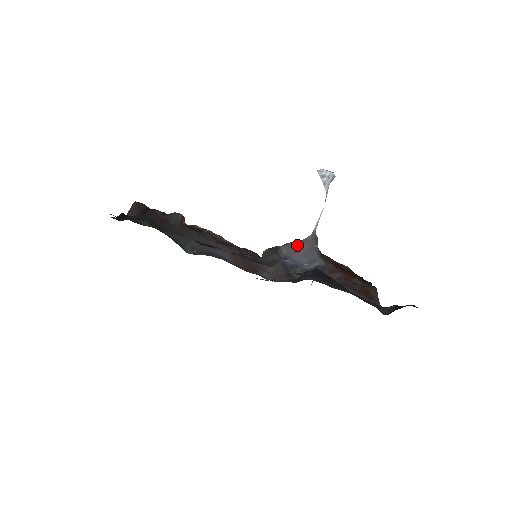
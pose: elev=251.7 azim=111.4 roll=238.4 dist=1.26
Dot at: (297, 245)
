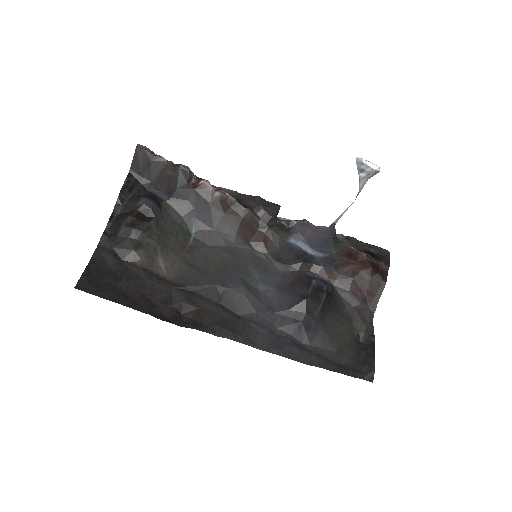
Dot at: (312, 229)
